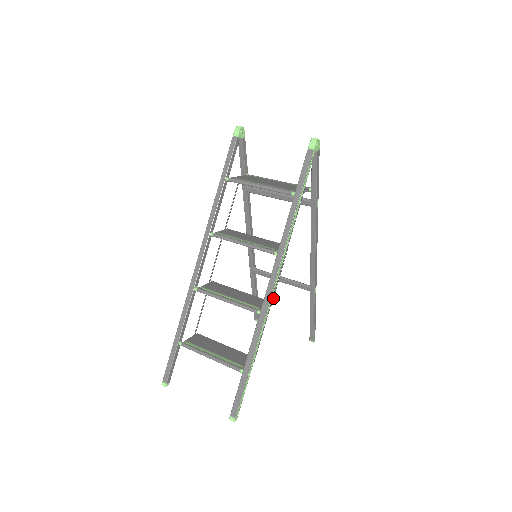
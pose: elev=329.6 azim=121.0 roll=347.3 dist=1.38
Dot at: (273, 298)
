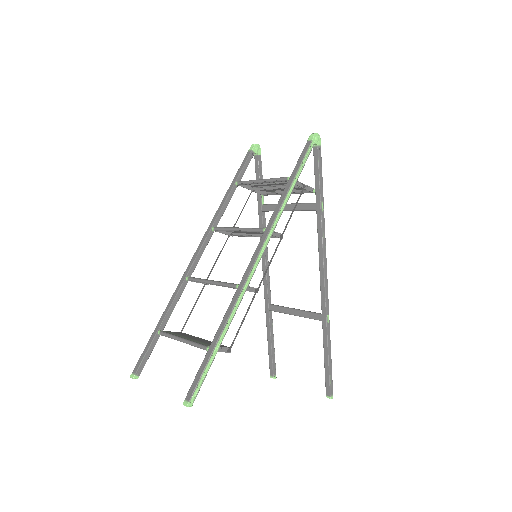
Dot at: (260, 283)
